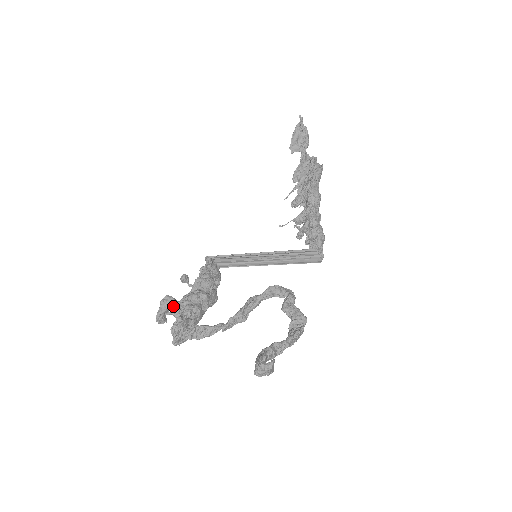
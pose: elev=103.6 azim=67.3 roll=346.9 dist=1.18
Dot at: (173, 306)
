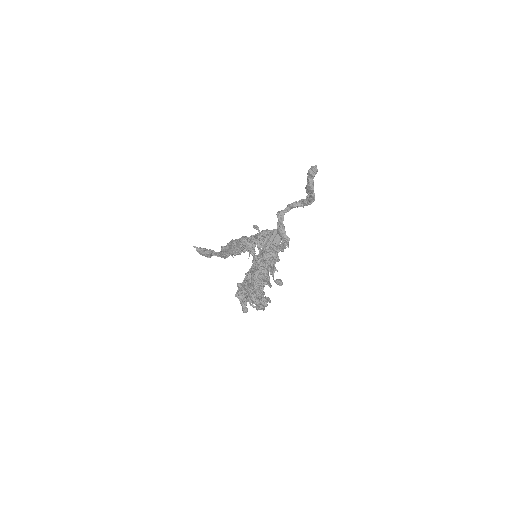
Dot at: (253, 285)
